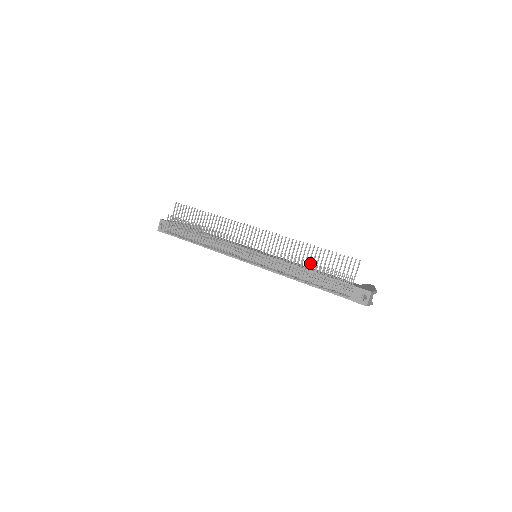
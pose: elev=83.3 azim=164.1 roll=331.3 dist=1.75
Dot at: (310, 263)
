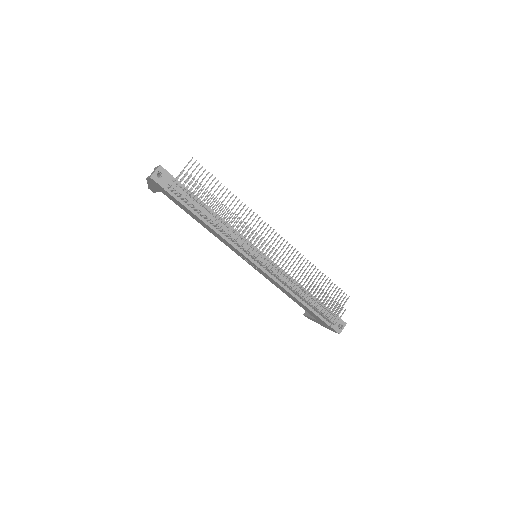
Dot at: occluded
